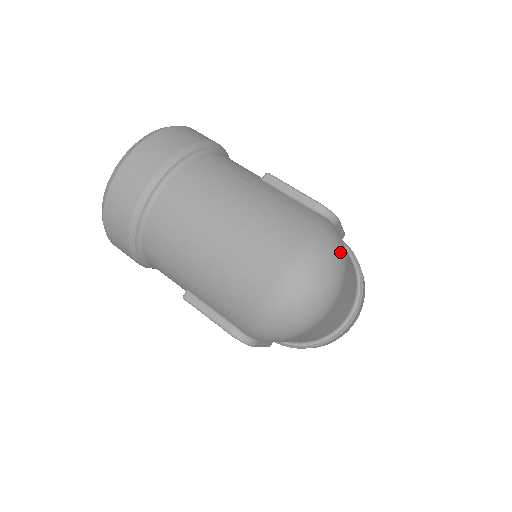
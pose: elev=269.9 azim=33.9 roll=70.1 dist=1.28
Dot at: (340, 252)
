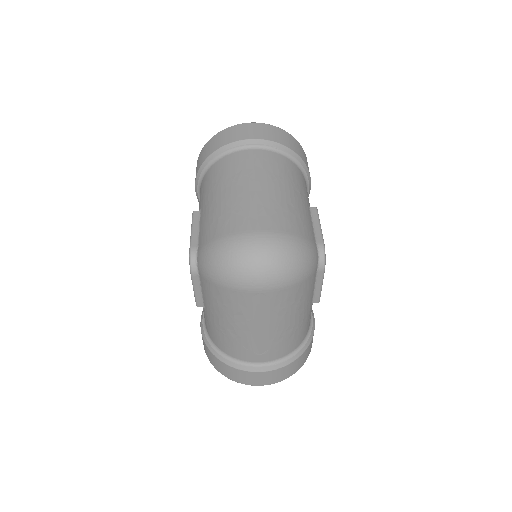
Dot at: (302, 269)
